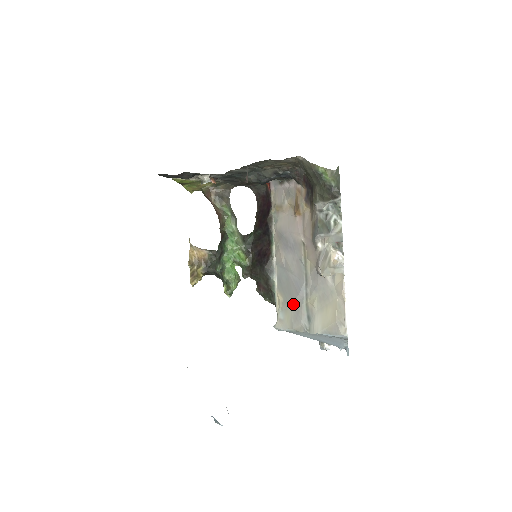
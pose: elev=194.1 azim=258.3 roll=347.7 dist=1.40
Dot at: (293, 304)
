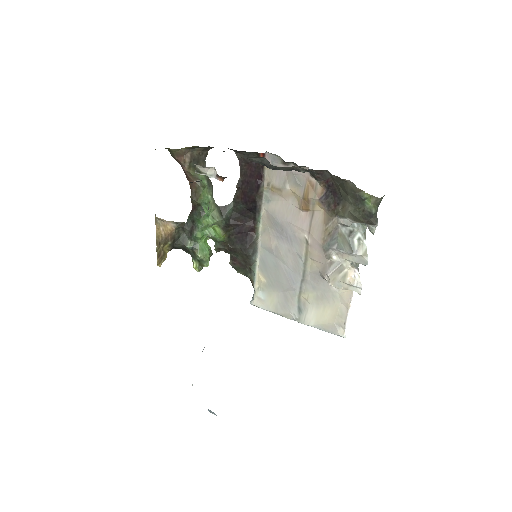
Dot at: (281, 292)
